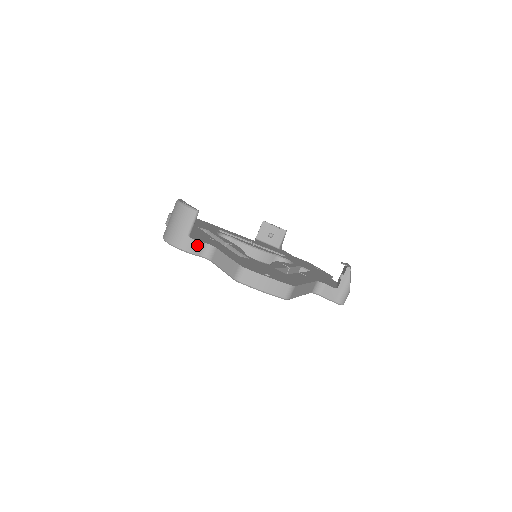
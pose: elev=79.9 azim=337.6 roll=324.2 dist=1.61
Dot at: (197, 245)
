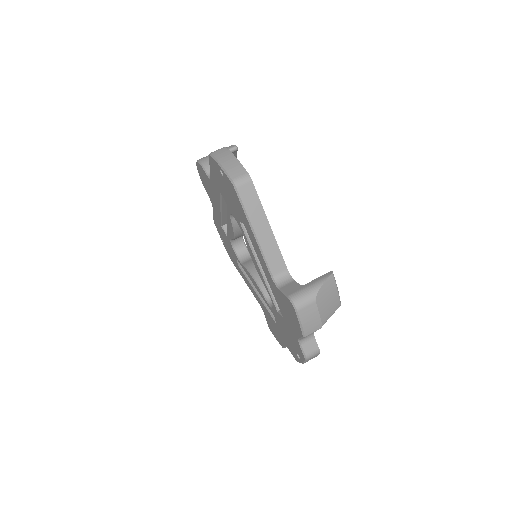
Dot at: occluded
